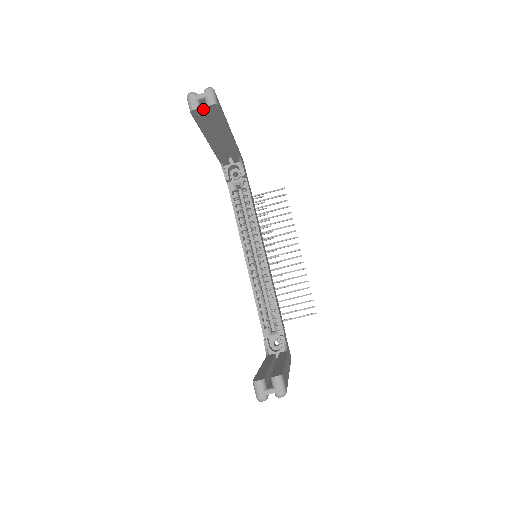
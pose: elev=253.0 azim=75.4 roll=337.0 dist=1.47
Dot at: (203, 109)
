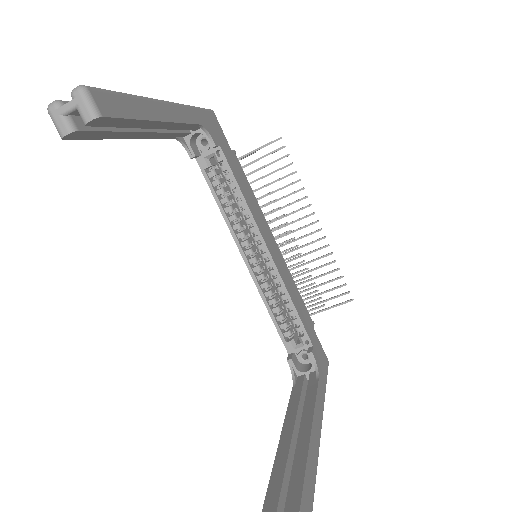
Dot at: occluded
